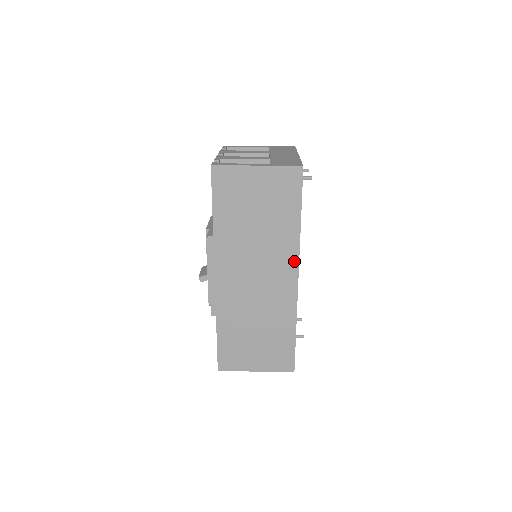
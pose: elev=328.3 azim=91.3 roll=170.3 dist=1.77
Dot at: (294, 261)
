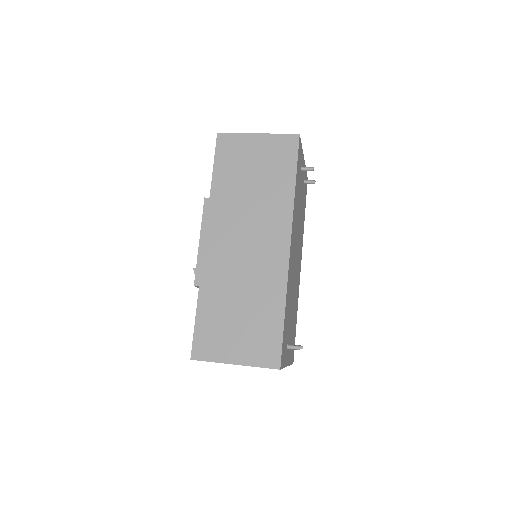
Dot at: (287, 226)
